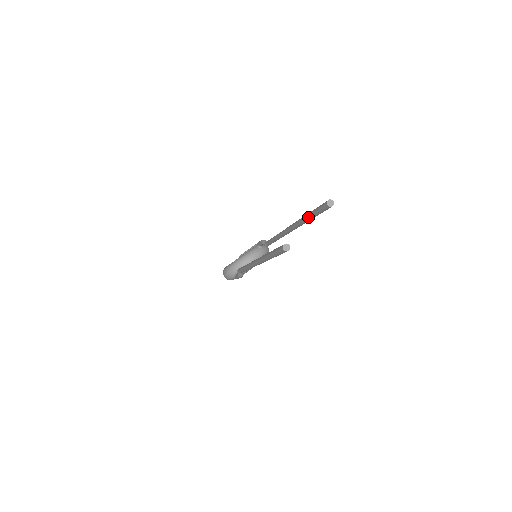
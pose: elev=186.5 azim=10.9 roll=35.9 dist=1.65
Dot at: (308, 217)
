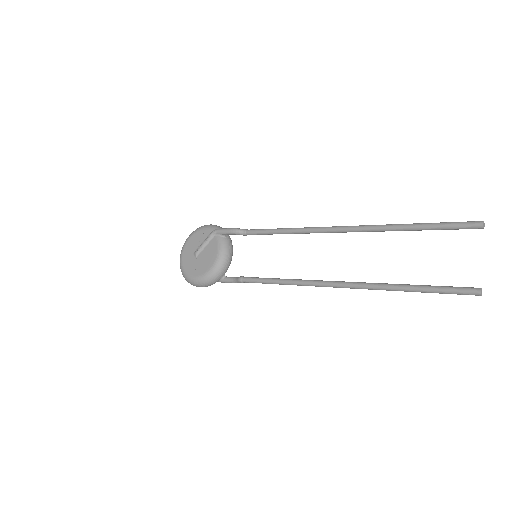
Dot at: (418, 230)
